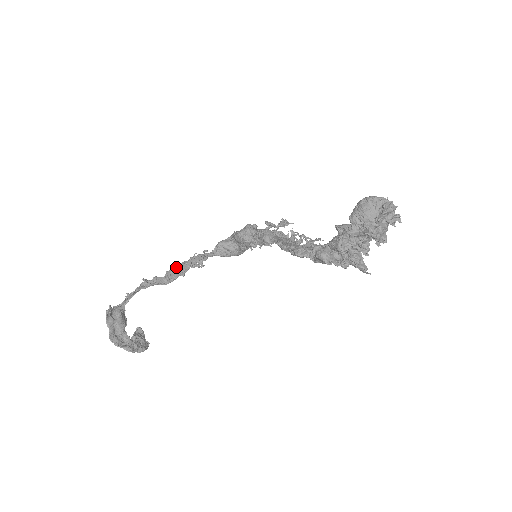
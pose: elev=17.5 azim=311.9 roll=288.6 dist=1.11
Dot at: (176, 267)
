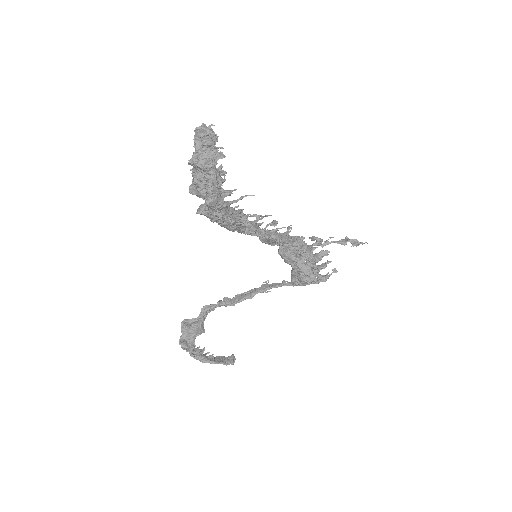
Dot at: (247, 291)
